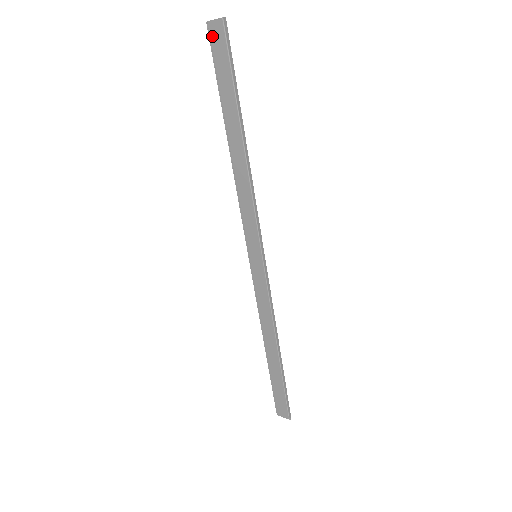
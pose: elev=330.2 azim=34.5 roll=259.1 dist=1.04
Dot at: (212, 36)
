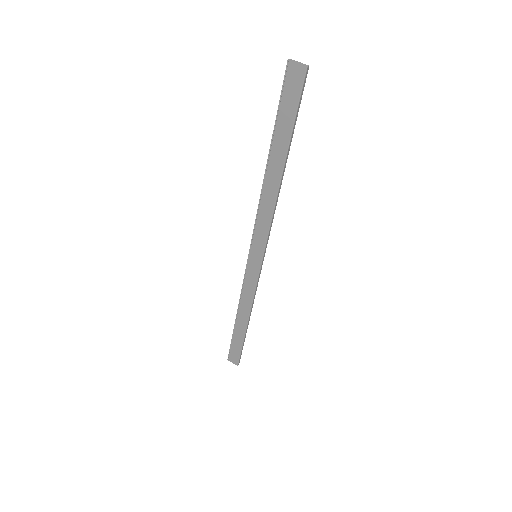
Dot at: (288, 76)
